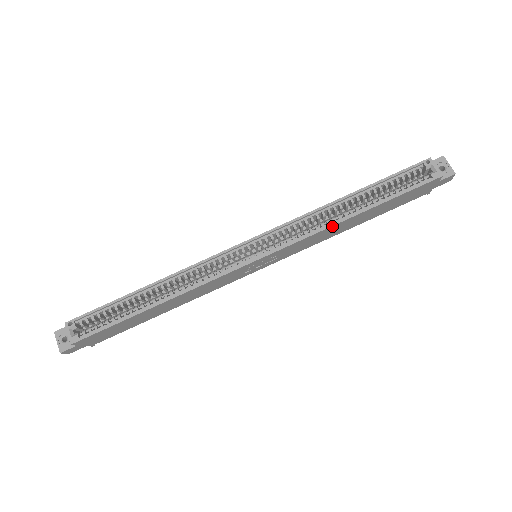
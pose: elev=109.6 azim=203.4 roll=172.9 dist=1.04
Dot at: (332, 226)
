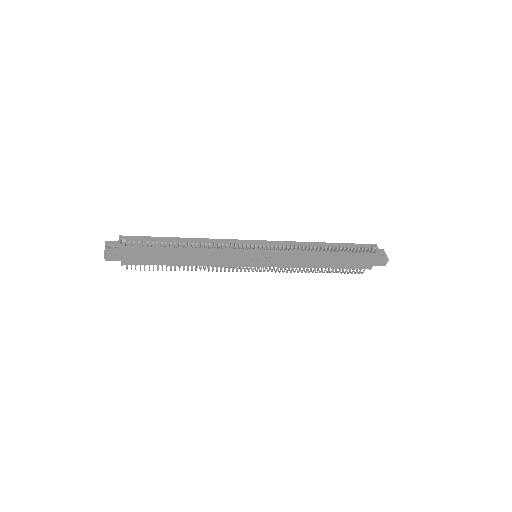
Dot at: (311, 253)
